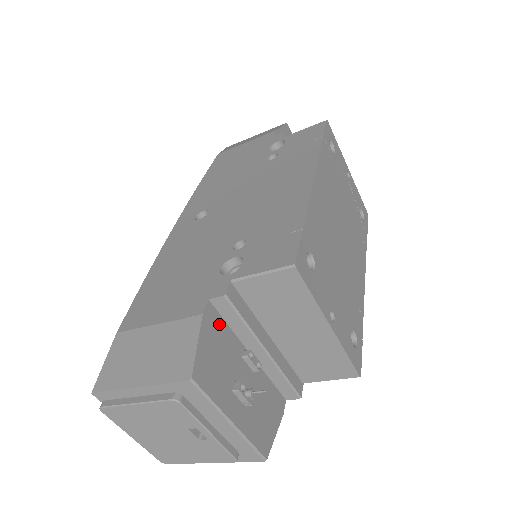
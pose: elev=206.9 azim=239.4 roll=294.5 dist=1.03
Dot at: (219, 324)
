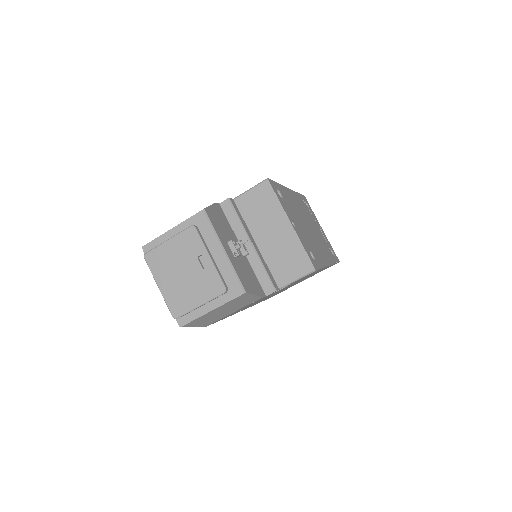
Dot at: (224, 217)
